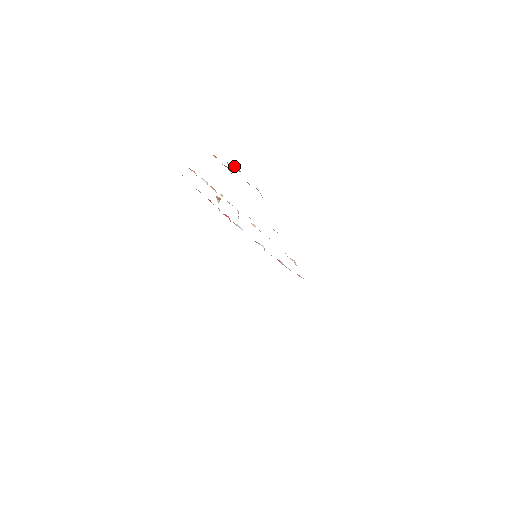
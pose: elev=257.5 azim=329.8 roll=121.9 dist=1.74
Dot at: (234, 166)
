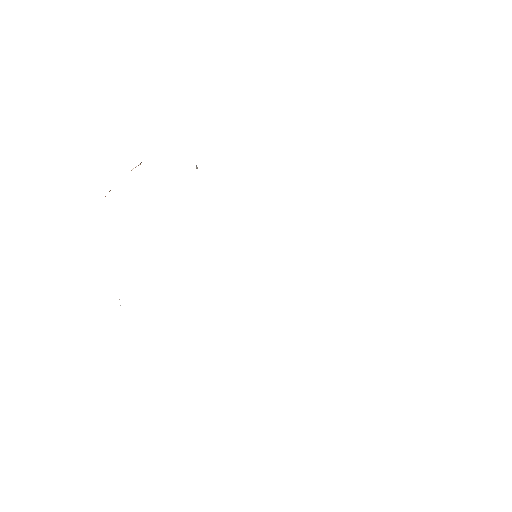
Dot at: occluded
